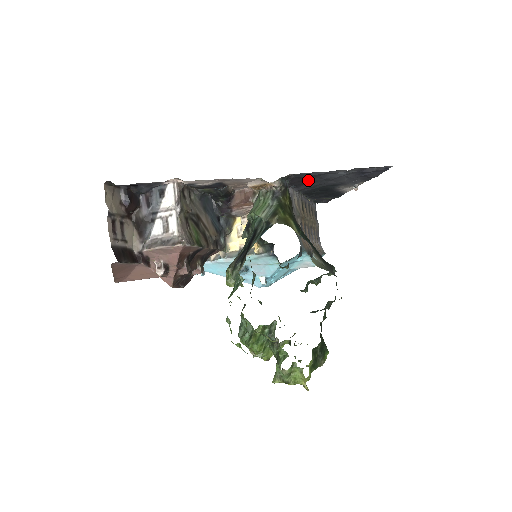
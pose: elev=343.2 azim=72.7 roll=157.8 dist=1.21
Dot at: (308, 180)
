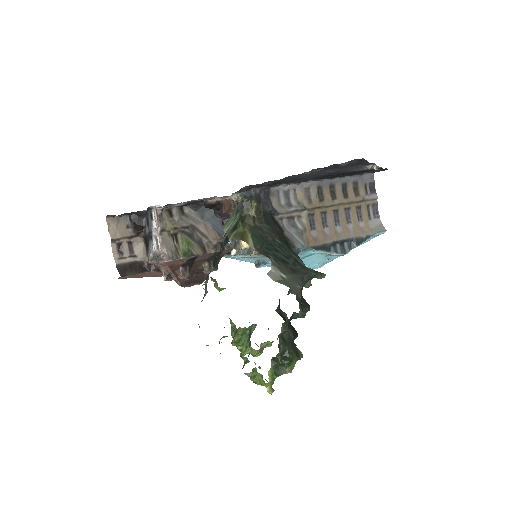
Dot at: (285, 181)
